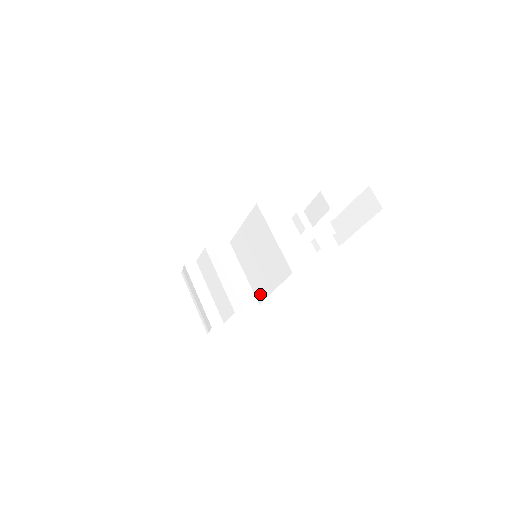
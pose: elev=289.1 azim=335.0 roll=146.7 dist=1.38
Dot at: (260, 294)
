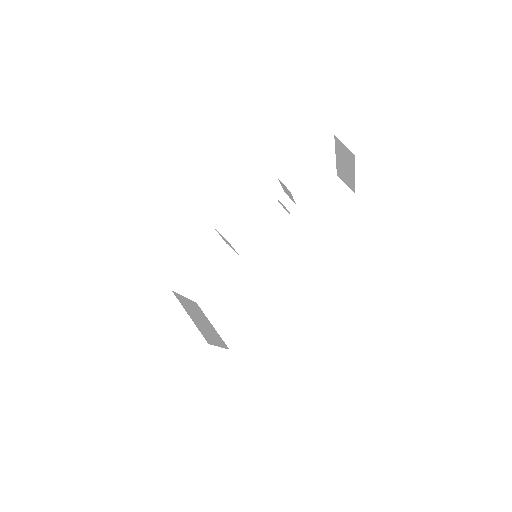
Dot at: occluded
